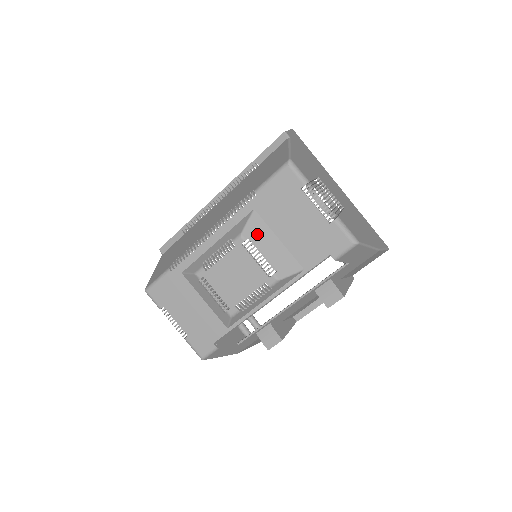
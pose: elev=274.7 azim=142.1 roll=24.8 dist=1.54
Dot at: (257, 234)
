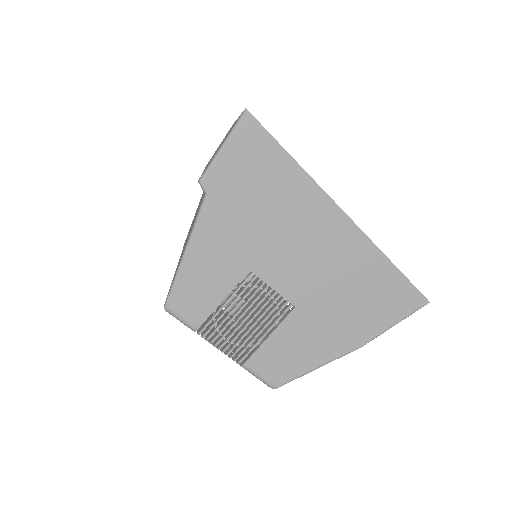
Dot at: occluded
